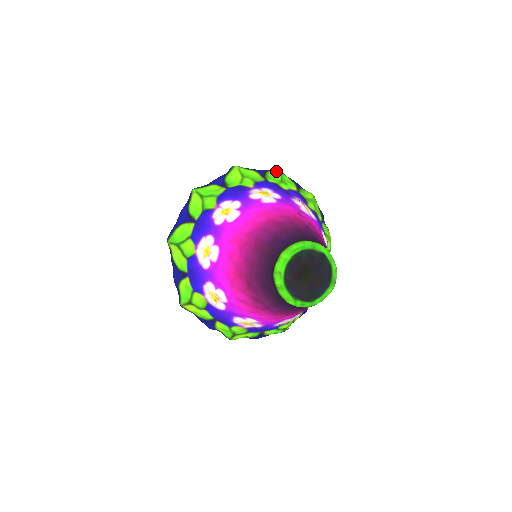
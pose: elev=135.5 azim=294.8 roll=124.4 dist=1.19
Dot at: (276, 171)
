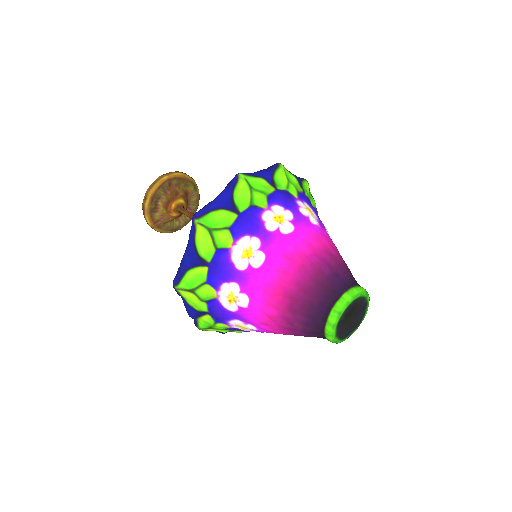
Dot at: (307, 183)
